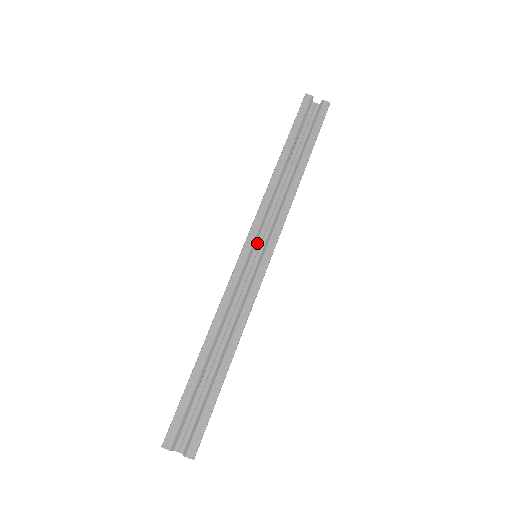
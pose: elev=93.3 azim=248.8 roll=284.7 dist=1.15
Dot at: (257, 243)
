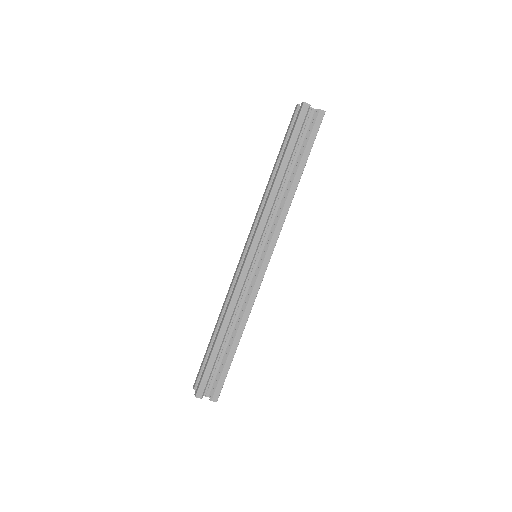
Dot at: occluded
